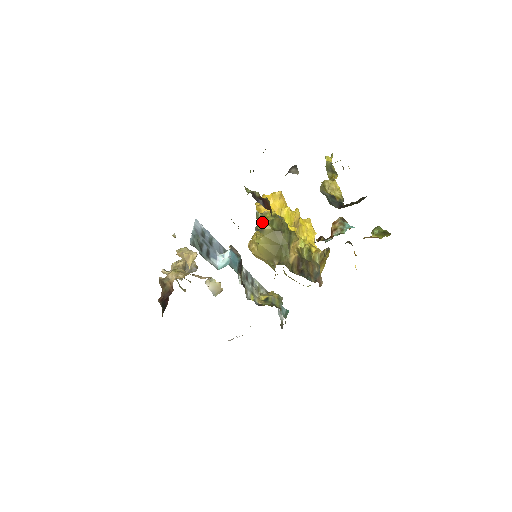
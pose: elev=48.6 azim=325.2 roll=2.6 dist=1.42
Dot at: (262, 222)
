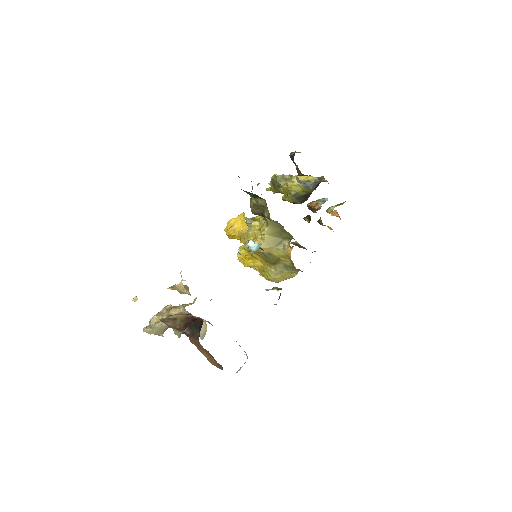
Dot at: (255, 223)
